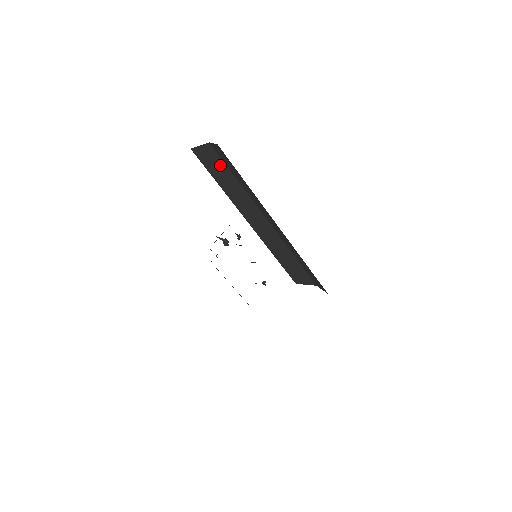
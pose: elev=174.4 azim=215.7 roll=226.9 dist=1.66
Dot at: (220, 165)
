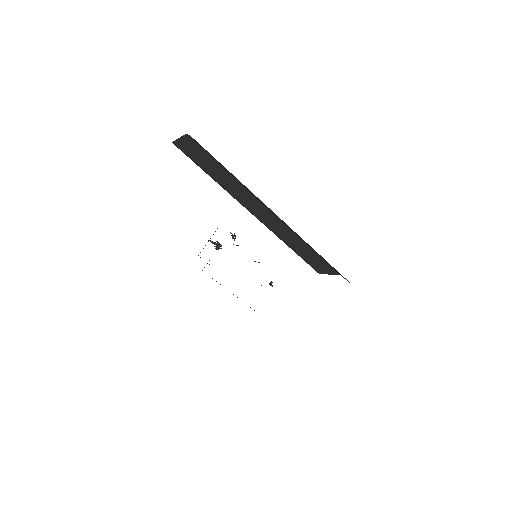
Dot at: (205, 157)
